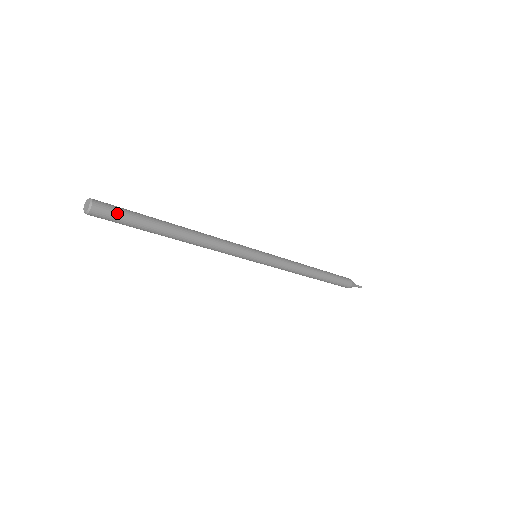
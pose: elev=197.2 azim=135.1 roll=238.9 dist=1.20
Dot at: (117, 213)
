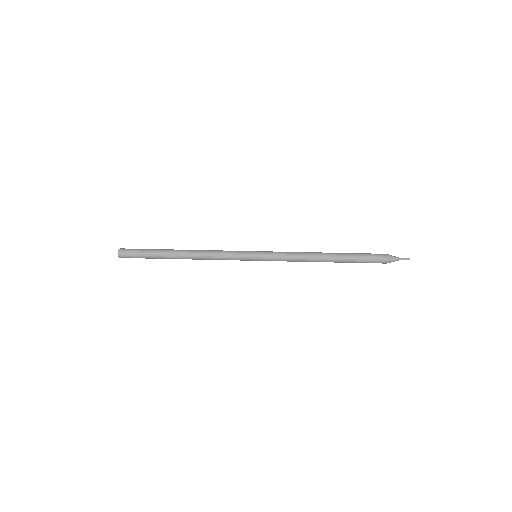
Dot at: (134, 253)
